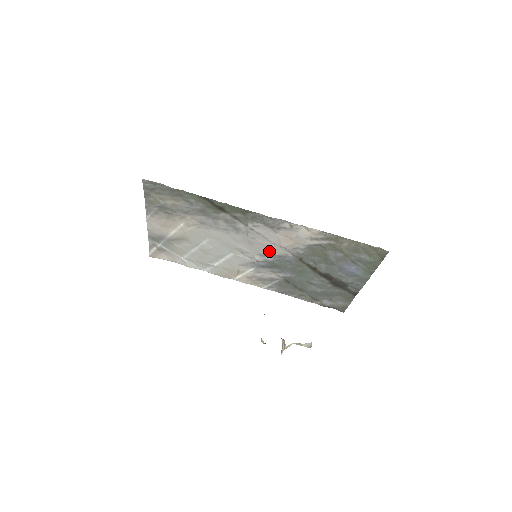
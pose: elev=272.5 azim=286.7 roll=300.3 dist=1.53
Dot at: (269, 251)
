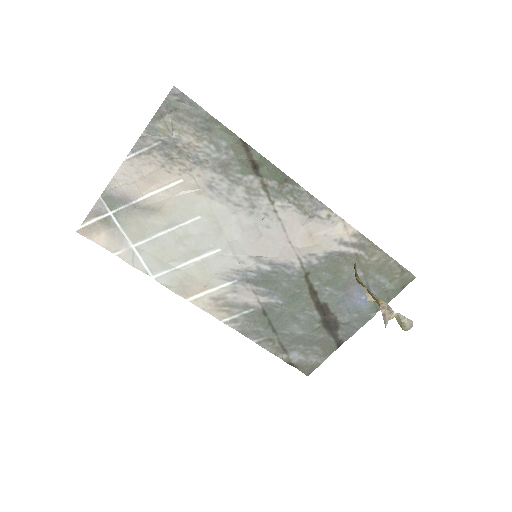
Dot at: (275, 253)
